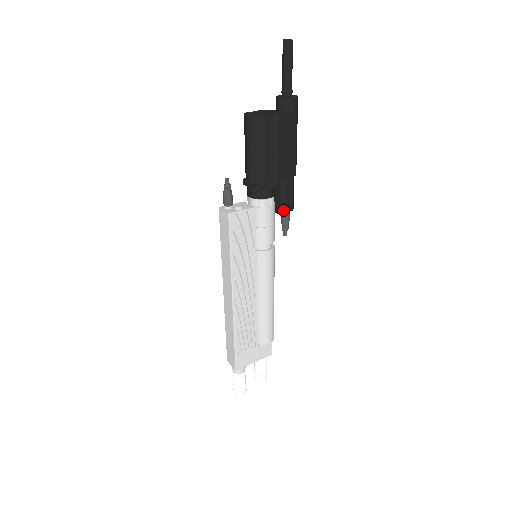
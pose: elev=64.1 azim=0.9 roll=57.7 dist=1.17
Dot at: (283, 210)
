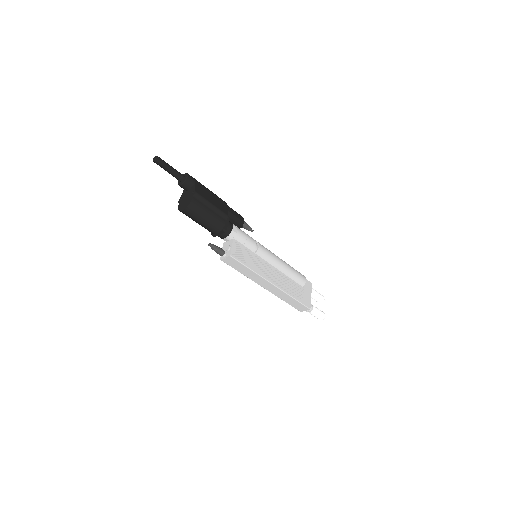
Dot at: (241, 223)
